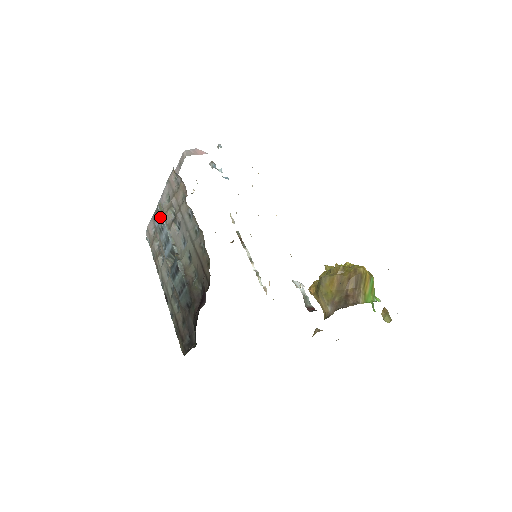
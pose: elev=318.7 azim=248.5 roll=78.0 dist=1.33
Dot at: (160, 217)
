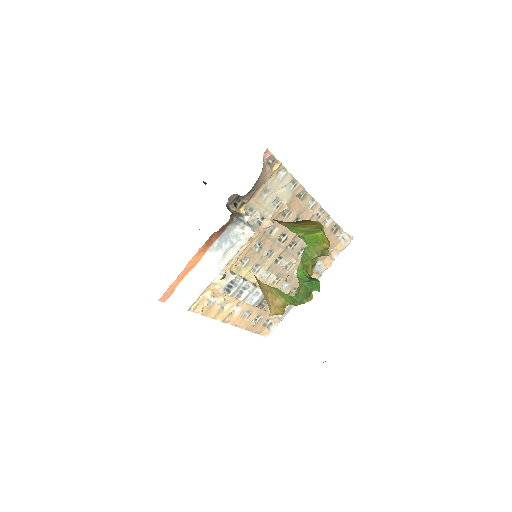
Dot at: occluded
